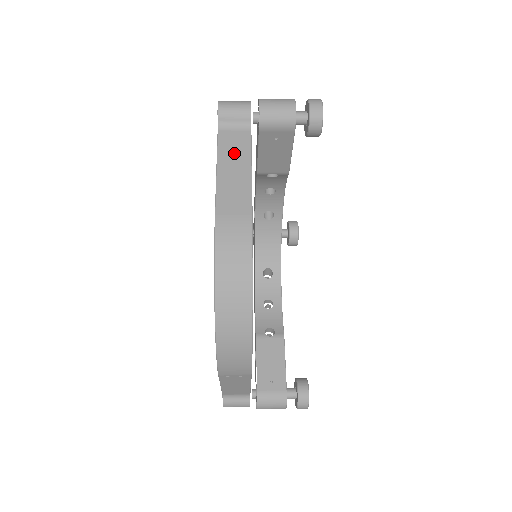
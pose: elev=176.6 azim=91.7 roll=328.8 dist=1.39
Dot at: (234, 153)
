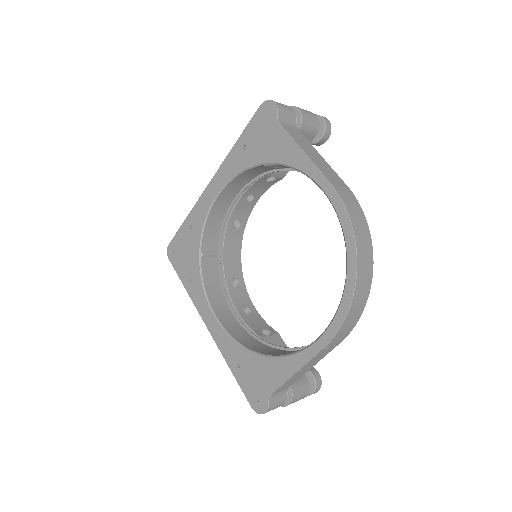
Dot at: (303, 142)
